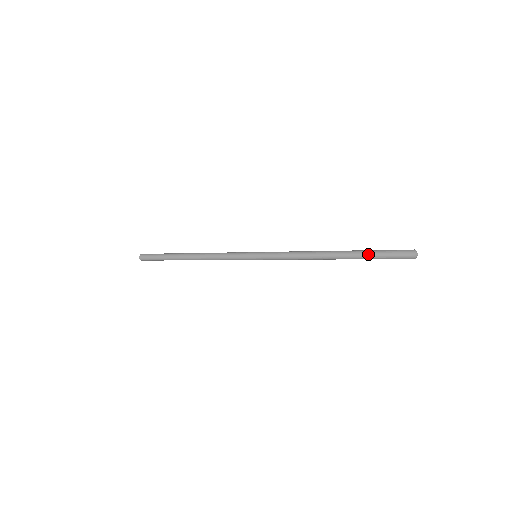
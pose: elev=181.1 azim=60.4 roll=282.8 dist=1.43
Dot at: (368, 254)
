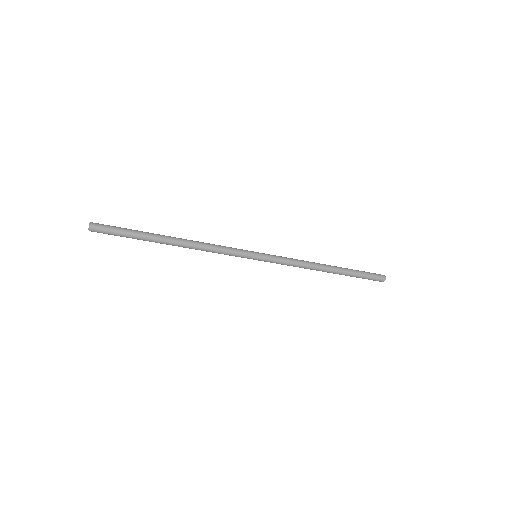
Dot at: (356, 272)
